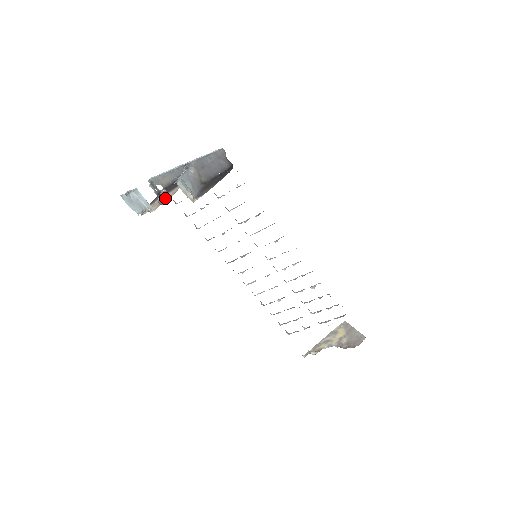
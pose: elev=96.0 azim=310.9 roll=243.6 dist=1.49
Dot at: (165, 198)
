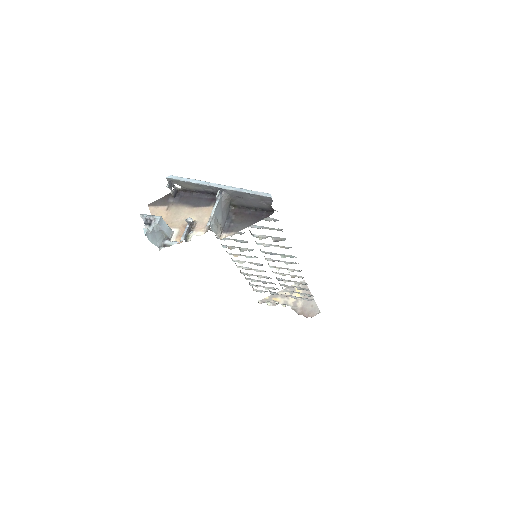
Dot at: (191, 229)
